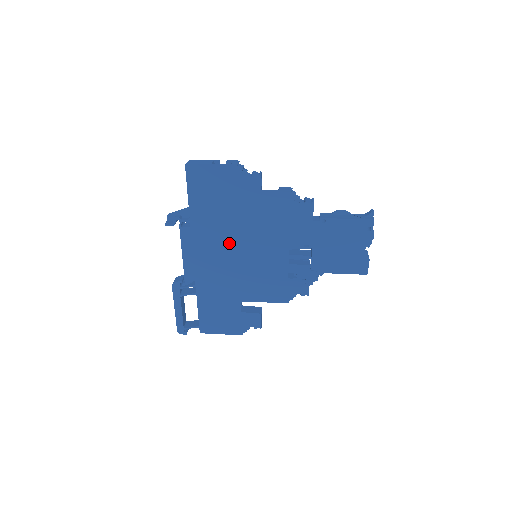
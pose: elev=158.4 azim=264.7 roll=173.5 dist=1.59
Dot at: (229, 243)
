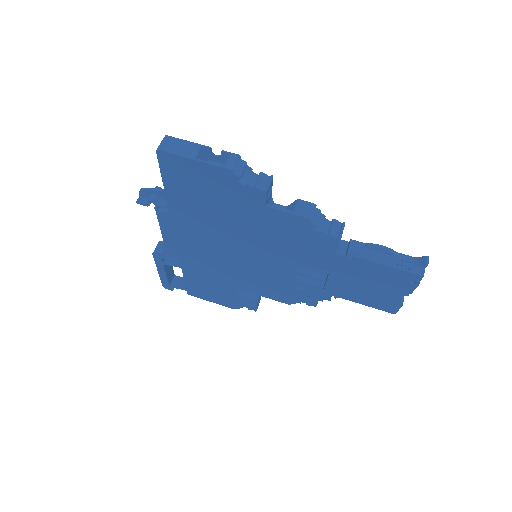
Dot at: (220, 241)
